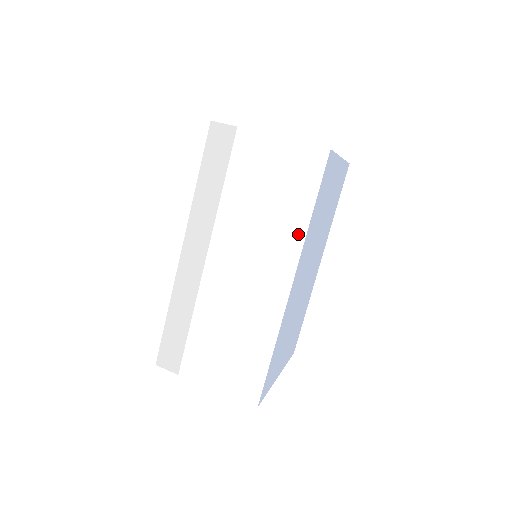
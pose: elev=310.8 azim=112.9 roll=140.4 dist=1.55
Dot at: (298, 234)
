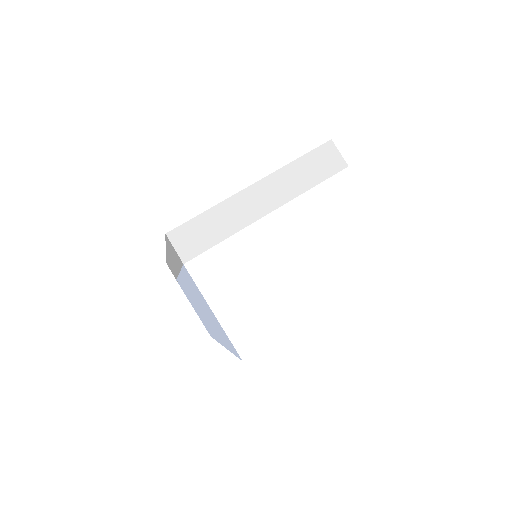
Dot at: (225, 344)
